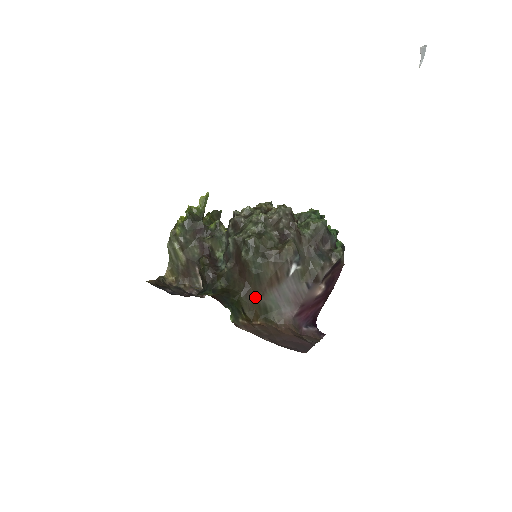
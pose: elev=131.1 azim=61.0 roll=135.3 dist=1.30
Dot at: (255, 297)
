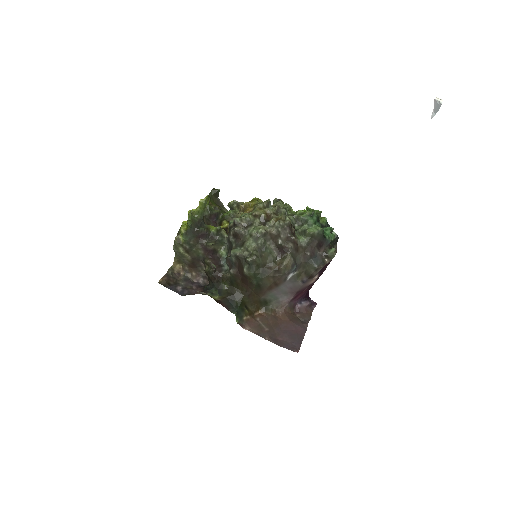
Dot at: (256, 297)
